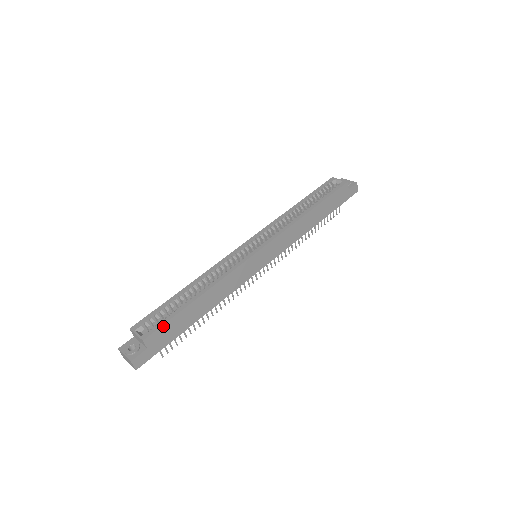
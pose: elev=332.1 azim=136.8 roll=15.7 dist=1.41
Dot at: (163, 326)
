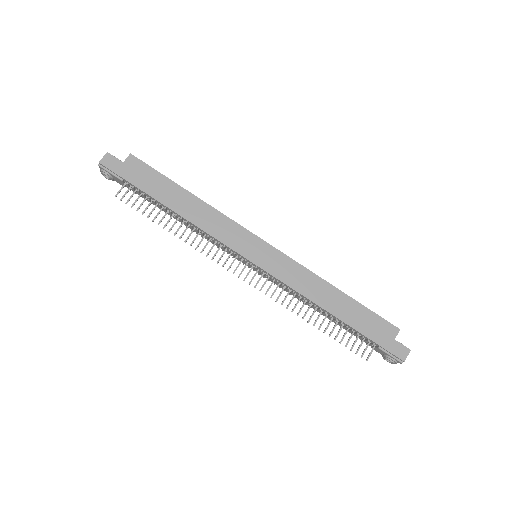
Dot at: (150, 168)
